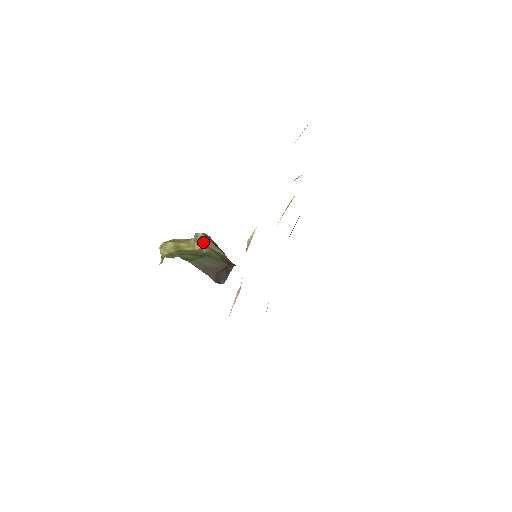
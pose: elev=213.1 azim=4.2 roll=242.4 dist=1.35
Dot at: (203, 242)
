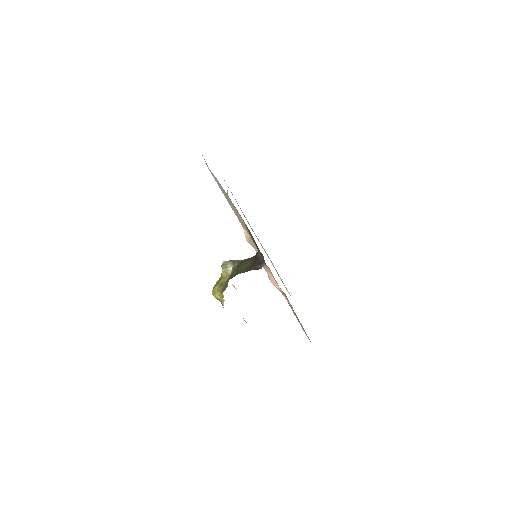
Dot at: (230, 263)
